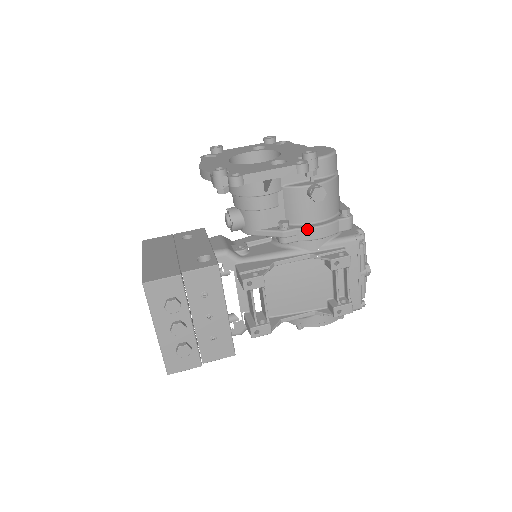
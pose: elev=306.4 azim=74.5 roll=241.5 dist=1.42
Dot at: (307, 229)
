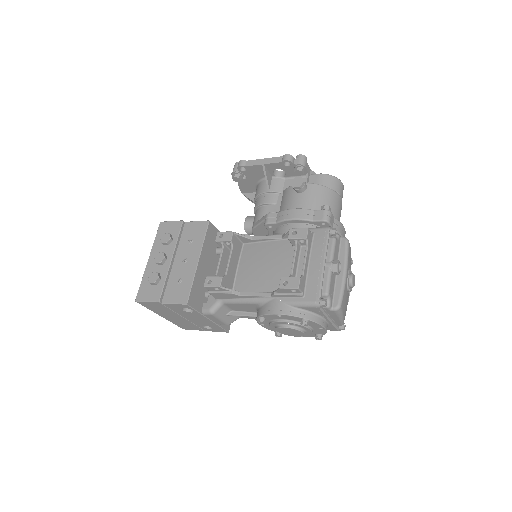
Dot at: (284, 211)
